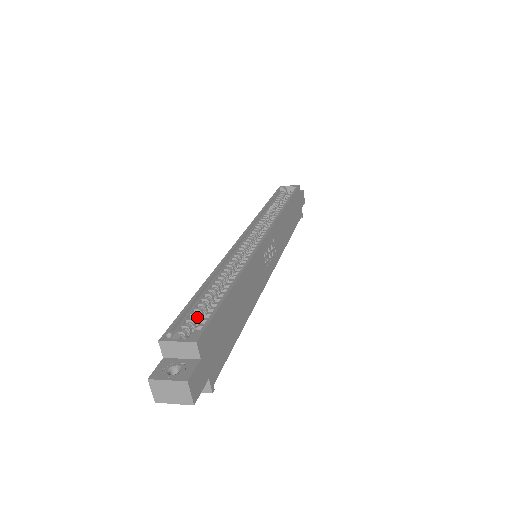
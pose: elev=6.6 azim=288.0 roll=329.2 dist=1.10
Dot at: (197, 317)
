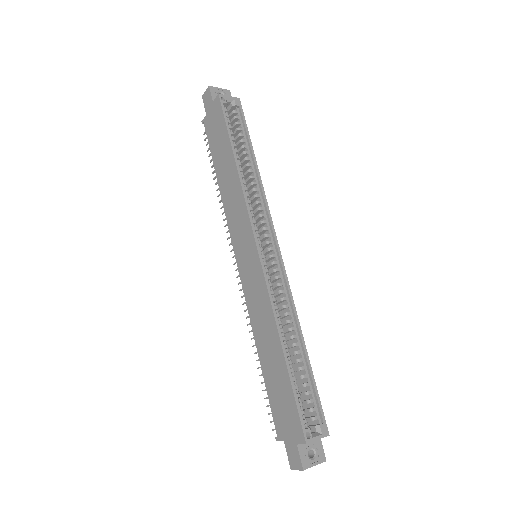
Dot at: occluded
